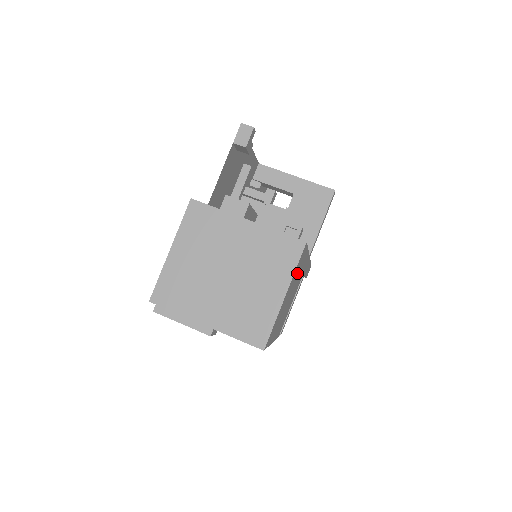
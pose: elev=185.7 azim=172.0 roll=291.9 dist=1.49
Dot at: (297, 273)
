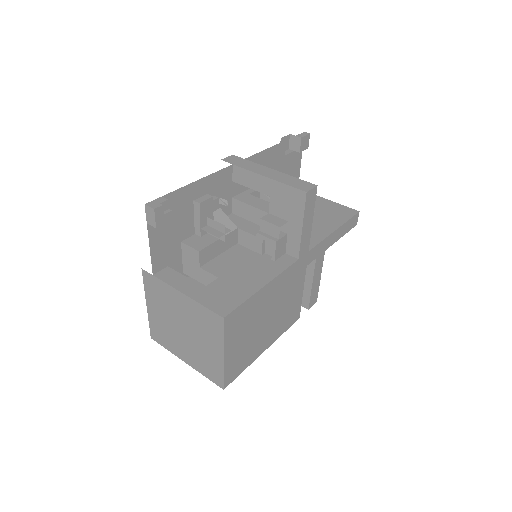
Dot at: (249, 317)
